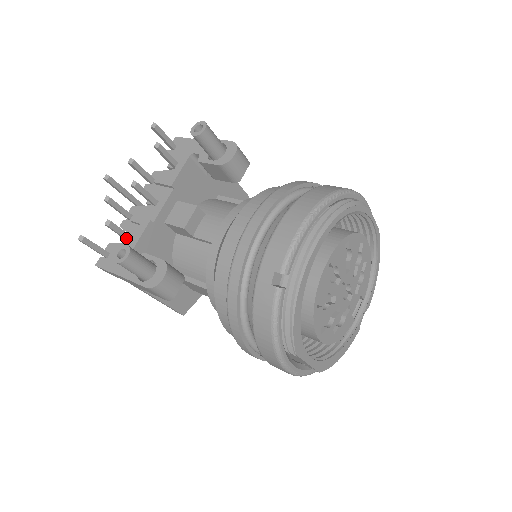
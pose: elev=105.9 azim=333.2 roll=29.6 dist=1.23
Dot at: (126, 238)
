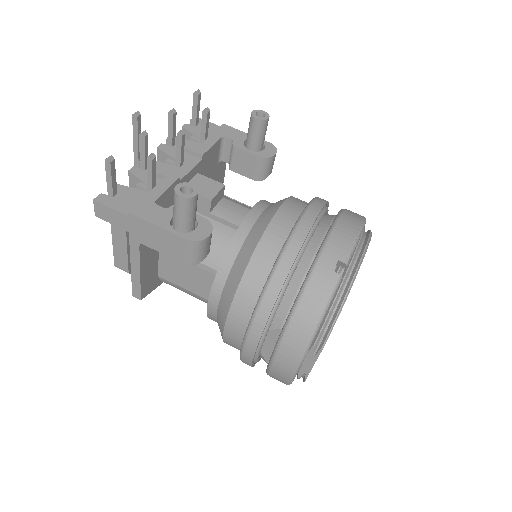
Dot at: (153, 183)
